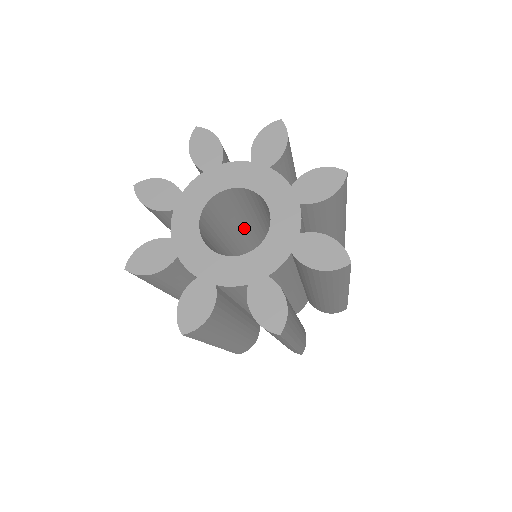
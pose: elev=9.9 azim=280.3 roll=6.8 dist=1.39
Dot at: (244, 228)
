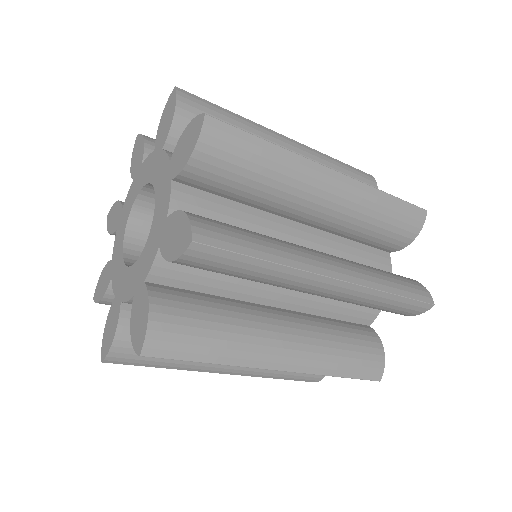
Dot at: occluded
